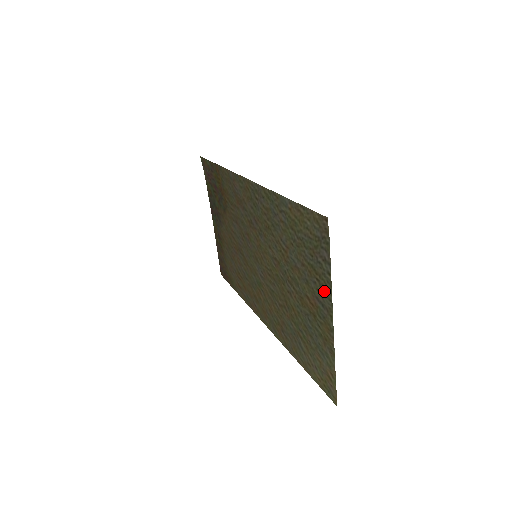
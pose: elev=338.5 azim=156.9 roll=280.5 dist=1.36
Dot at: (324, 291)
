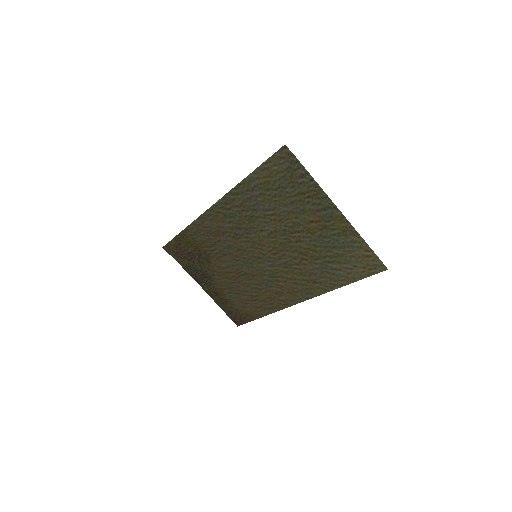
Dot at: (318, 197)
